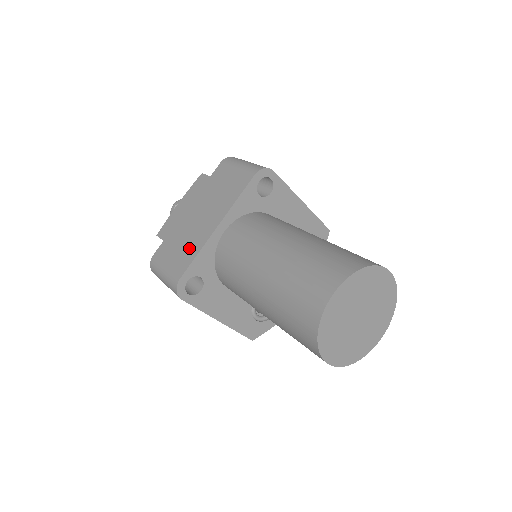
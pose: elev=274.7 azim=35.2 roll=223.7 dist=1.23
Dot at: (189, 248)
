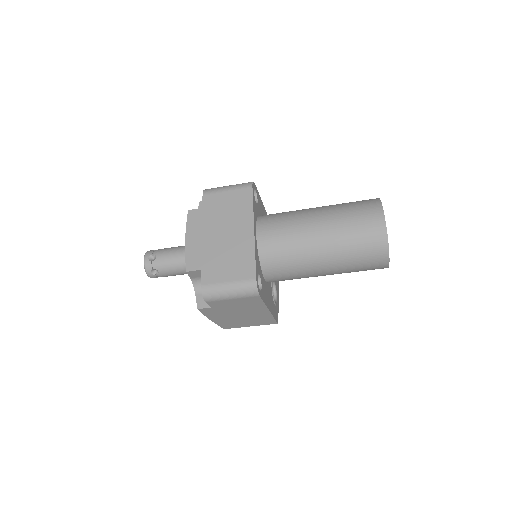
Dot at: (241, 257)
